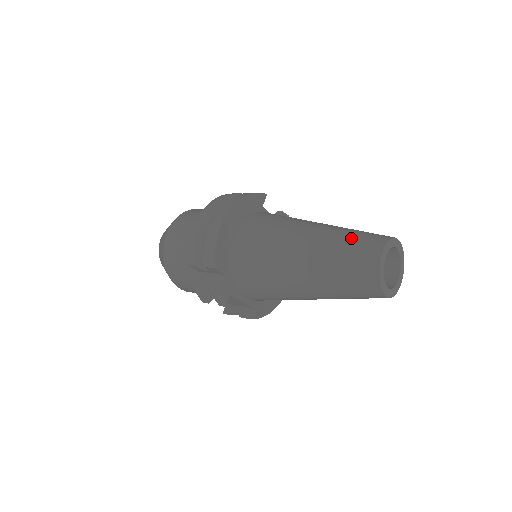
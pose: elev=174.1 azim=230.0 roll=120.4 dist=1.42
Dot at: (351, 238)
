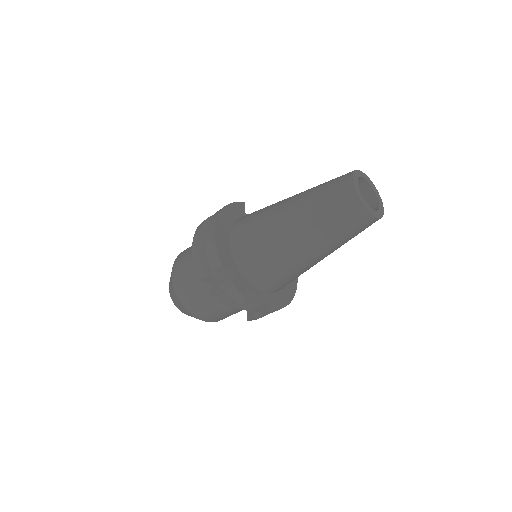
Dot at: (324, 185)
